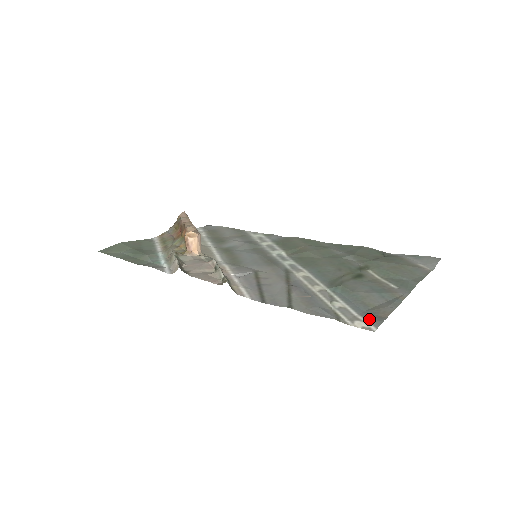
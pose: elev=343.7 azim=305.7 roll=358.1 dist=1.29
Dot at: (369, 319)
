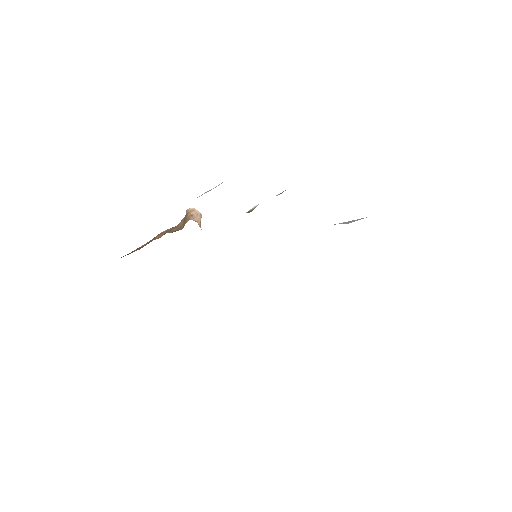
Dot at: occluded
